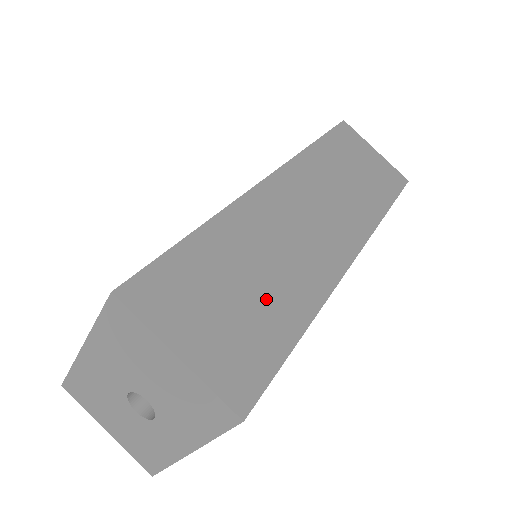
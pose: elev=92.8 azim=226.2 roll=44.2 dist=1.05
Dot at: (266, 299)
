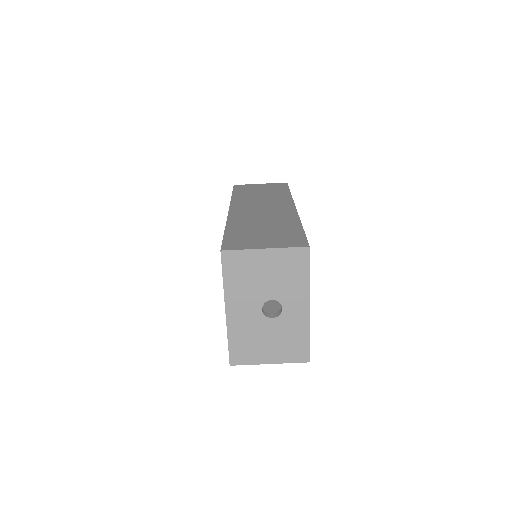
Dot at: (276, 228)
